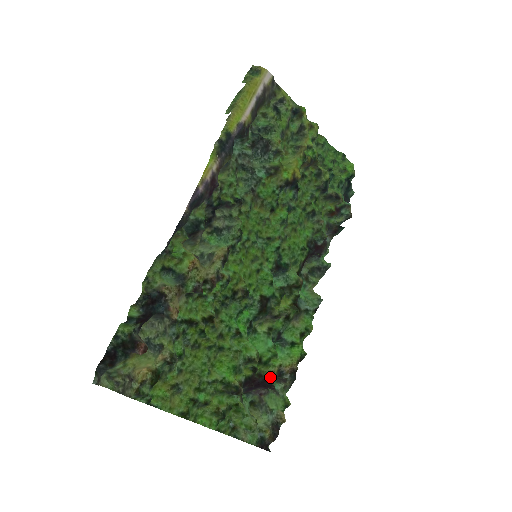
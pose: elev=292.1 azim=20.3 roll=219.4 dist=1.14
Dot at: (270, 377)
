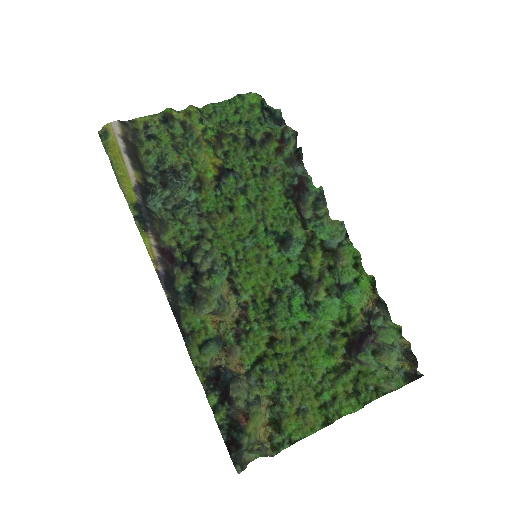
Dot at: (363, 326)
